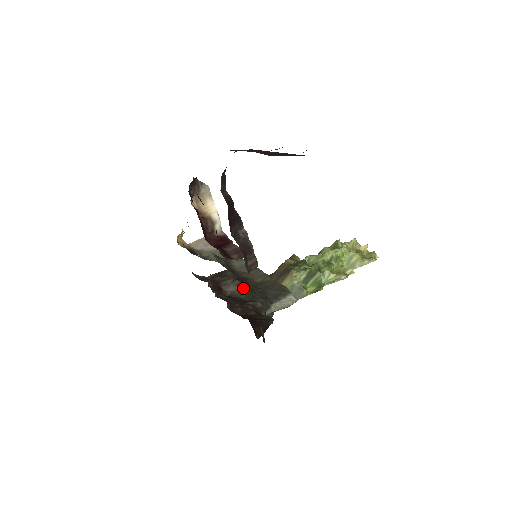
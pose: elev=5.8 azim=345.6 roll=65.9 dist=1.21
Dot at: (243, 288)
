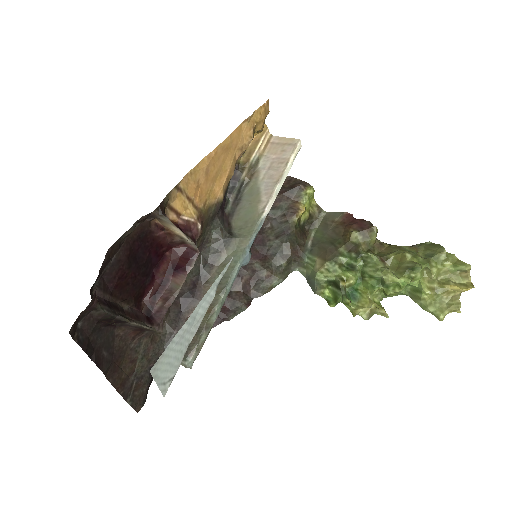
Dot at: (282, 233)
